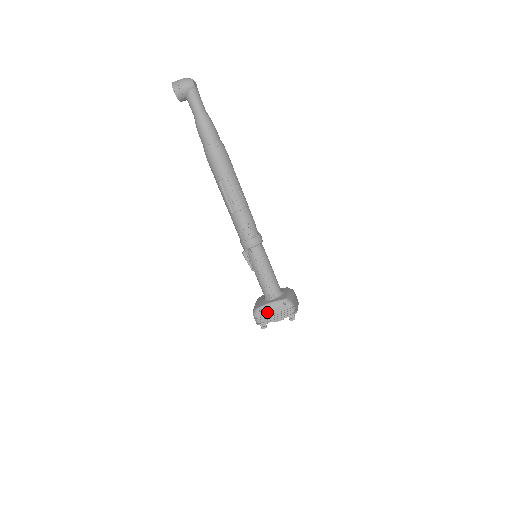
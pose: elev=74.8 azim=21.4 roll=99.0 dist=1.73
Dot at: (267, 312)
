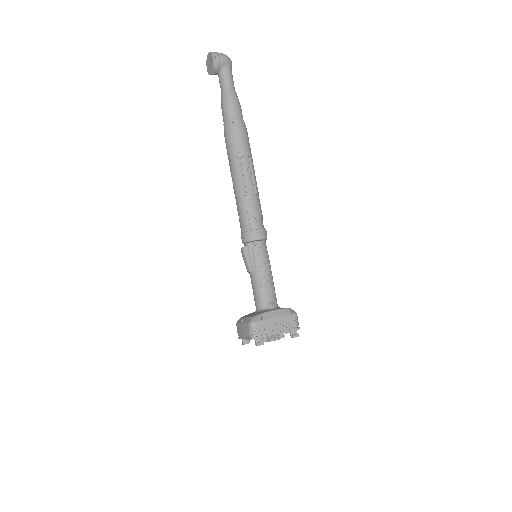
Dot at: (269, 321)
